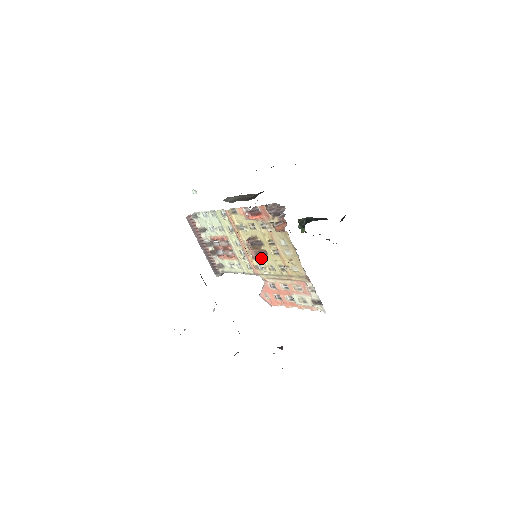
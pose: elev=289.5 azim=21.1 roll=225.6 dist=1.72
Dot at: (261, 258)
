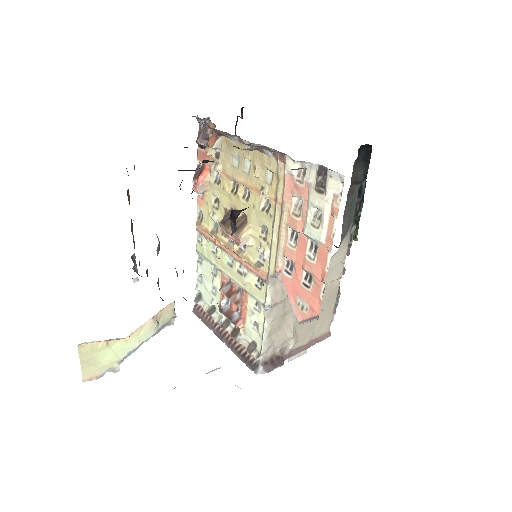
Dot at: (243, 231)
